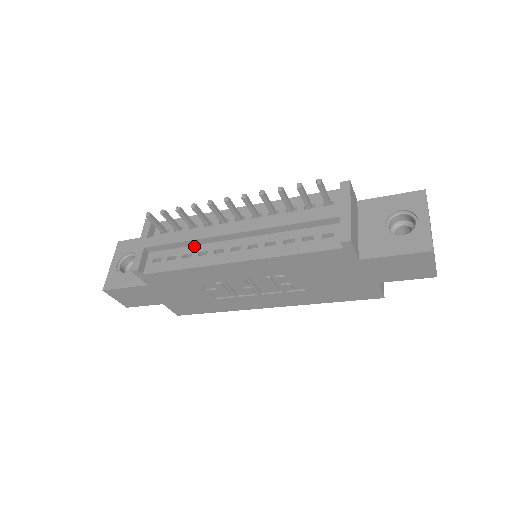
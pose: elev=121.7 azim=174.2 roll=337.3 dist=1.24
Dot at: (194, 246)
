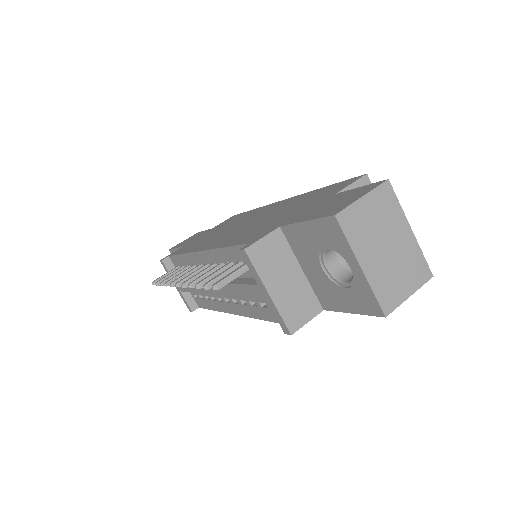
Dot at: occluded
